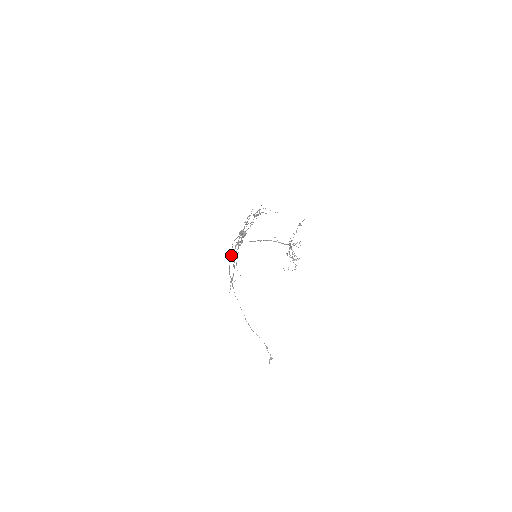
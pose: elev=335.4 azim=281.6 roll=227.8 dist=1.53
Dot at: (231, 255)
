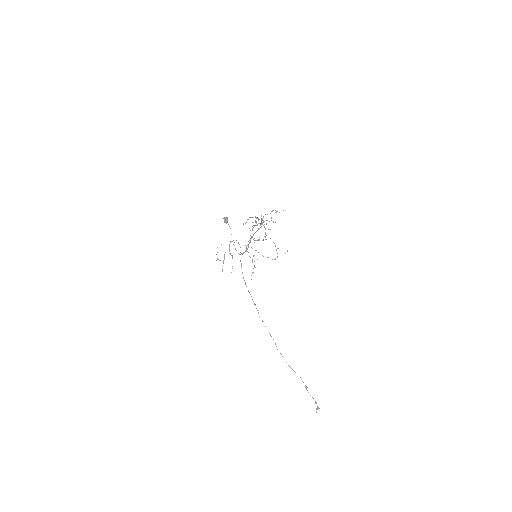
Dot at: occluded
